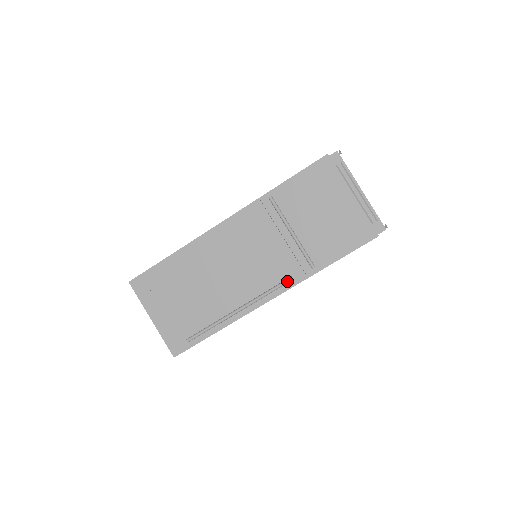
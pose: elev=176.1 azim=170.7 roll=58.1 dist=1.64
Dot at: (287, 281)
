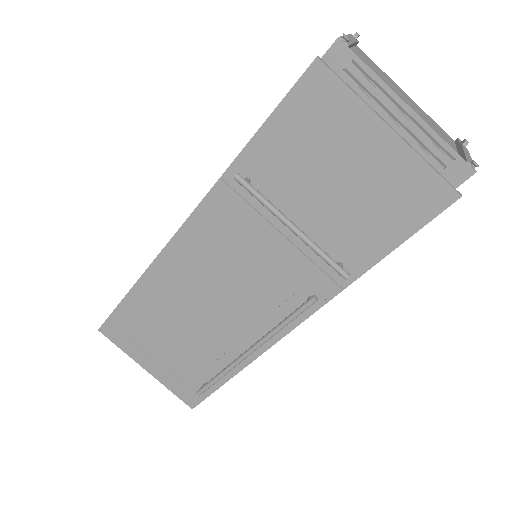
Dot at: (308, 305)
